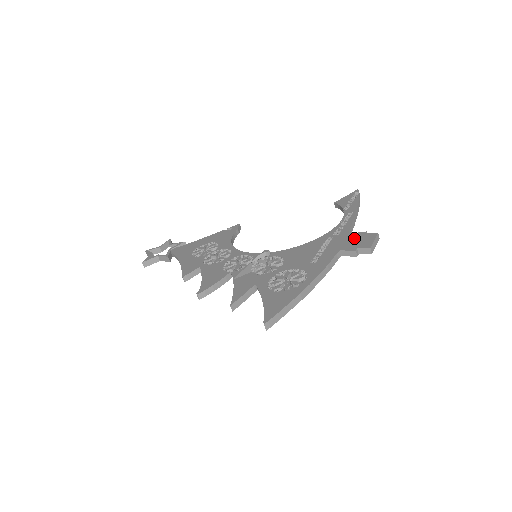
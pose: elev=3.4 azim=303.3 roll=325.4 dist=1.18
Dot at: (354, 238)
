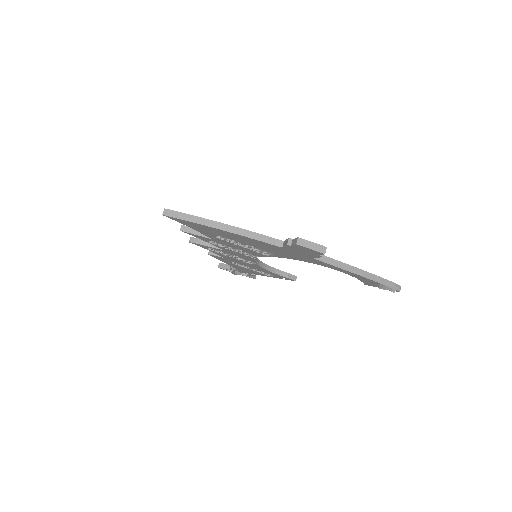
Dot at: occluded
